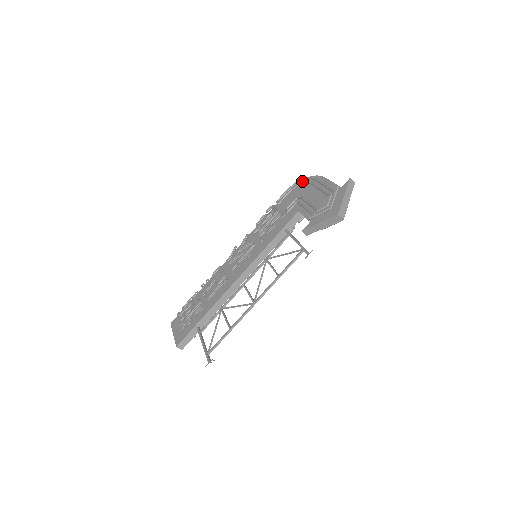
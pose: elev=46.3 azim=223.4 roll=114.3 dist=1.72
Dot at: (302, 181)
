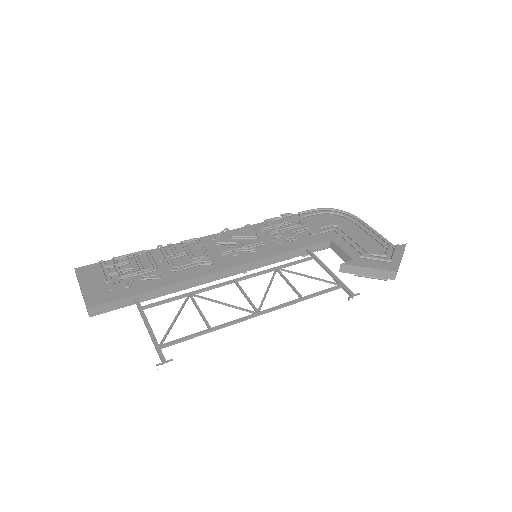
Dot at: (332, 211)
